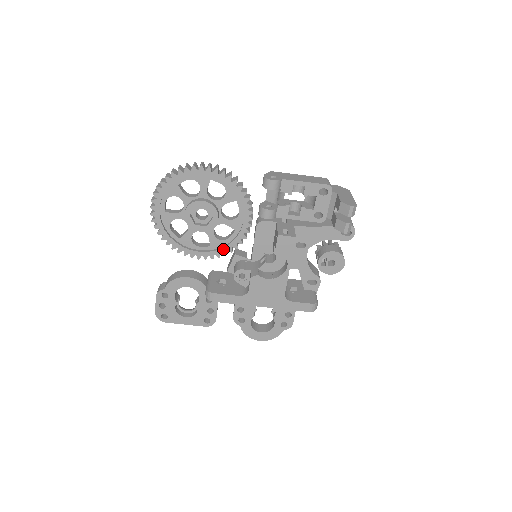
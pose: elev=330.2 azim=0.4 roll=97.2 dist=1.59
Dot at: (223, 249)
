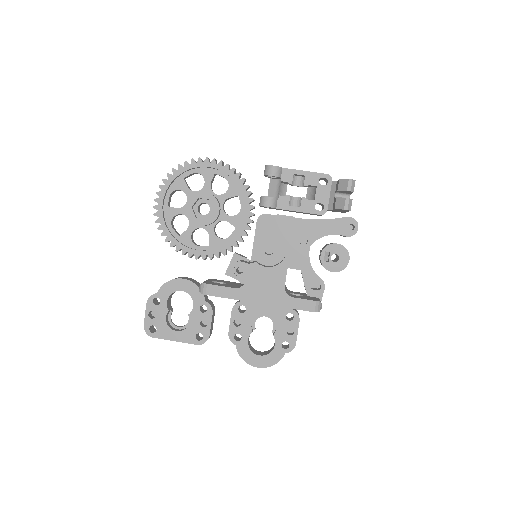
Dot at: (222, 248)
